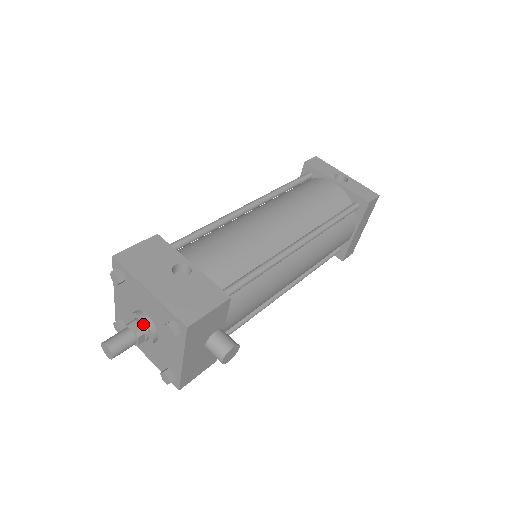
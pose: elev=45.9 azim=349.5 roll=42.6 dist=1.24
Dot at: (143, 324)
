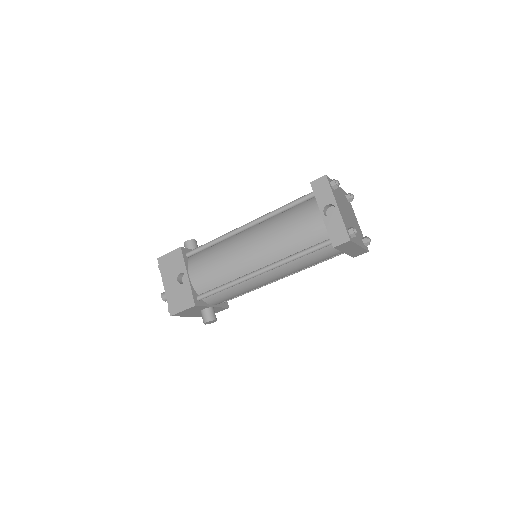
Dot at: occluded
